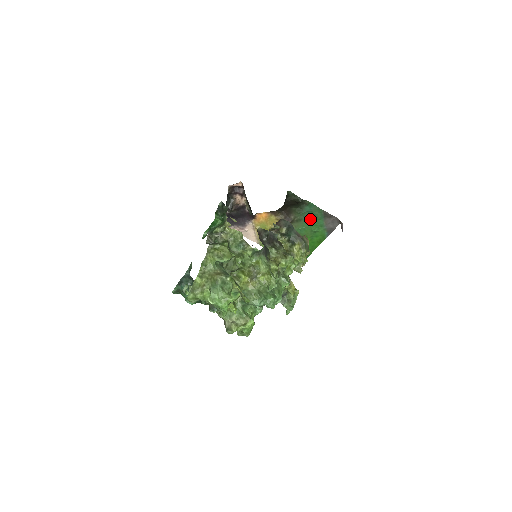
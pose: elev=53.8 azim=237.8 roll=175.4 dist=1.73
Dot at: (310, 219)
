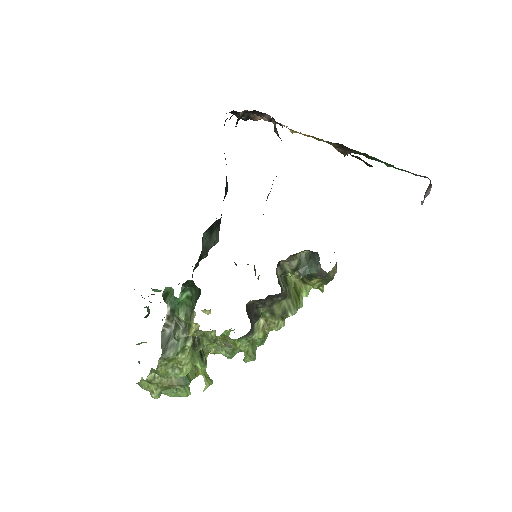
Dot at: occluded
